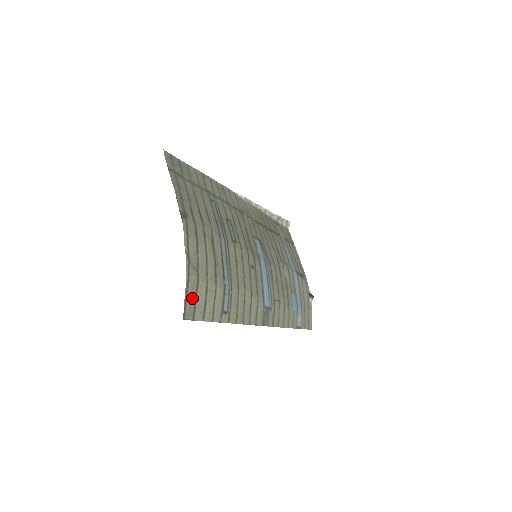
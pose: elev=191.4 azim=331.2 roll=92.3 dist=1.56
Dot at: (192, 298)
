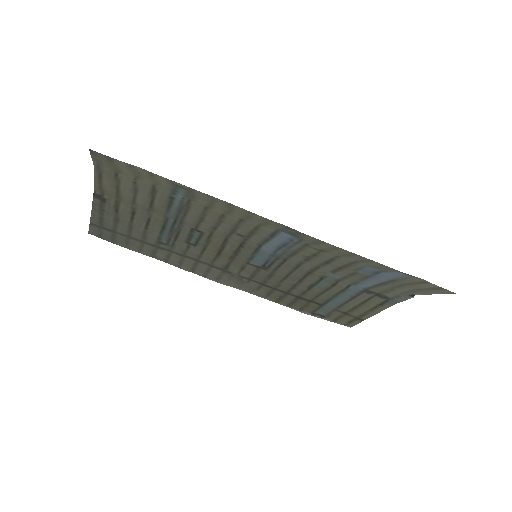
Dot at: (106, 163)
